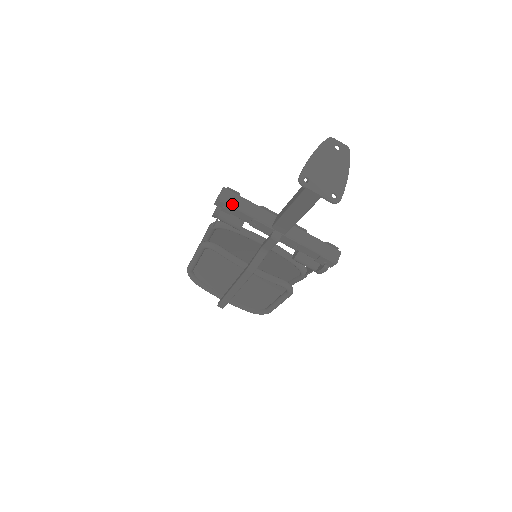
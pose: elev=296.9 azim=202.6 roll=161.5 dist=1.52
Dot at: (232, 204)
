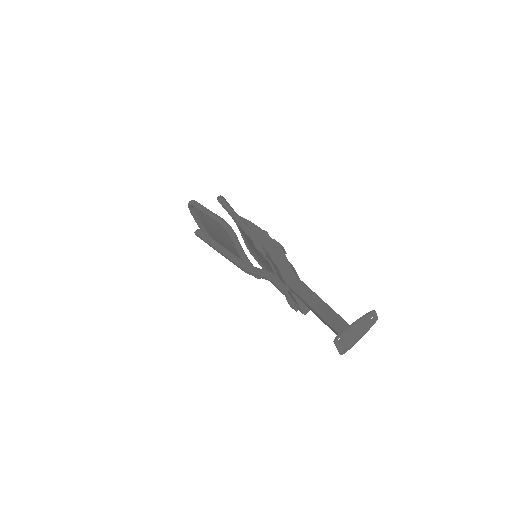
Dot at: (276, 261)
